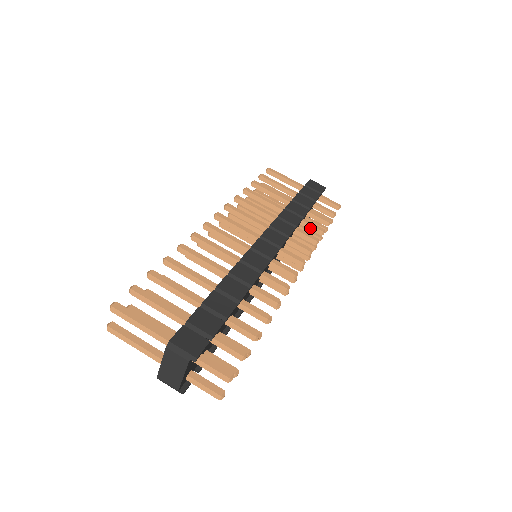
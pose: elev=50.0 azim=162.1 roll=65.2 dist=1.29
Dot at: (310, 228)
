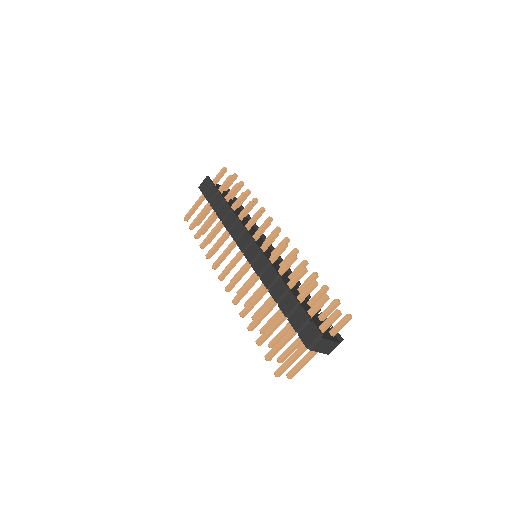
Dot at: (240, 203)
